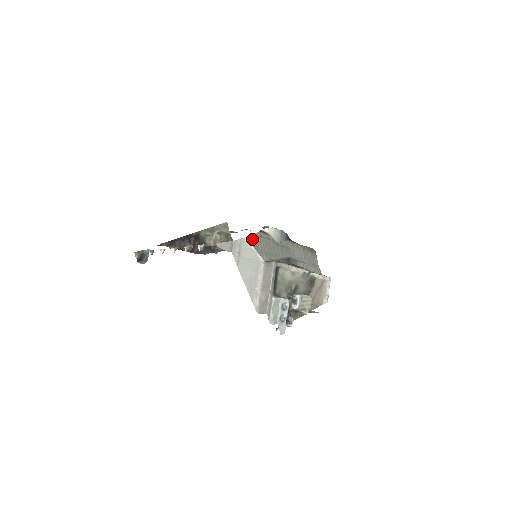
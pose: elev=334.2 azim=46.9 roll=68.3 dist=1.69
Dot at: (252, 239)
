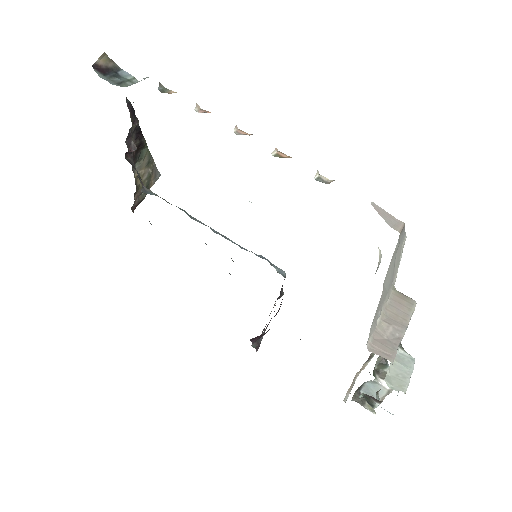
Dot at: occluded
